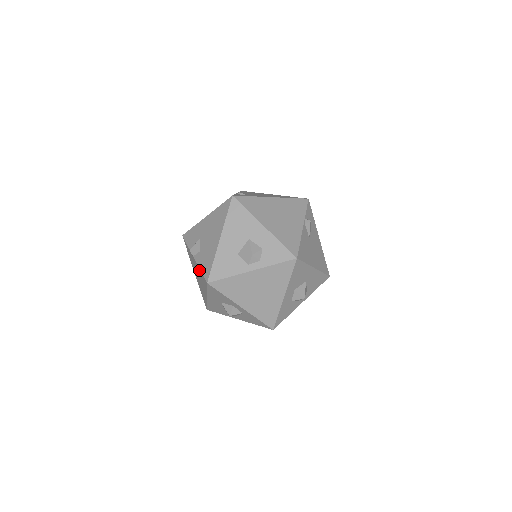
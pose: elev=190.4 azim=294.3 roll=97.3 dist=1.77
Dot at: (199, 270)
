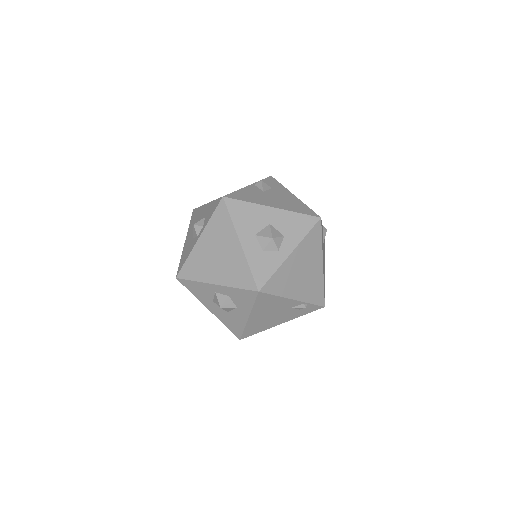
Dot at: occluded
